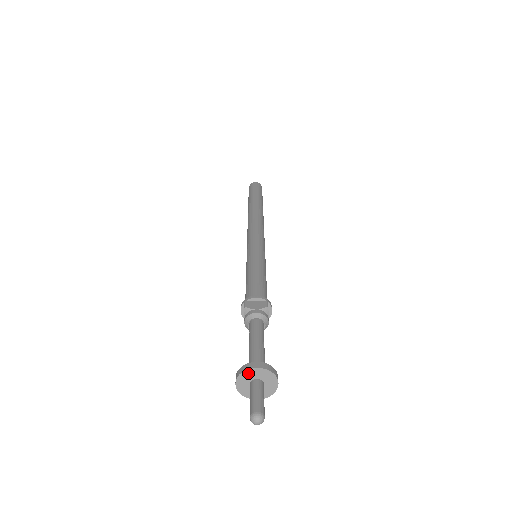
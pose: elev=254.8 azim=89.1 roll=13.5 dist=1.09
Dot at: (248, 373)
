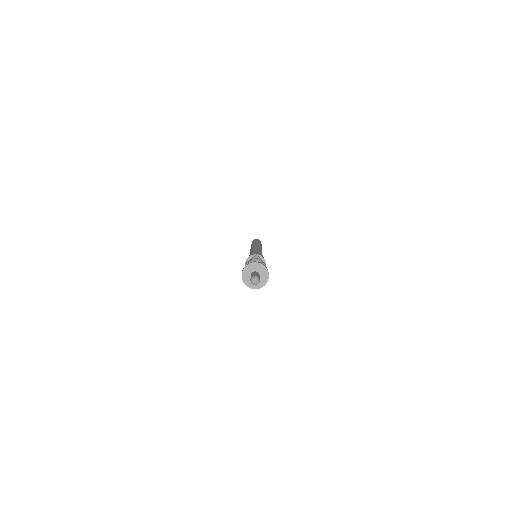
Dot at: (245, 272)
